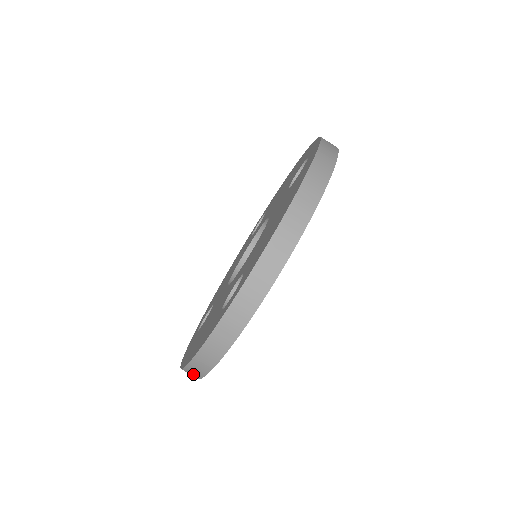
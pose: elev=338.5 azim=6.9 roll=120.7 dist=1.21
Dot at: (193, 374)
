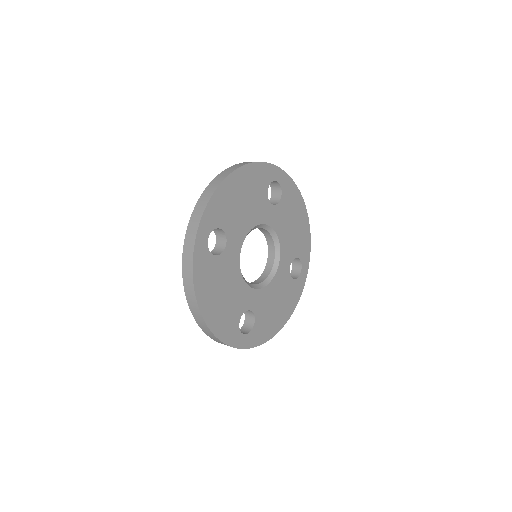
Dot at: (196, 312)
